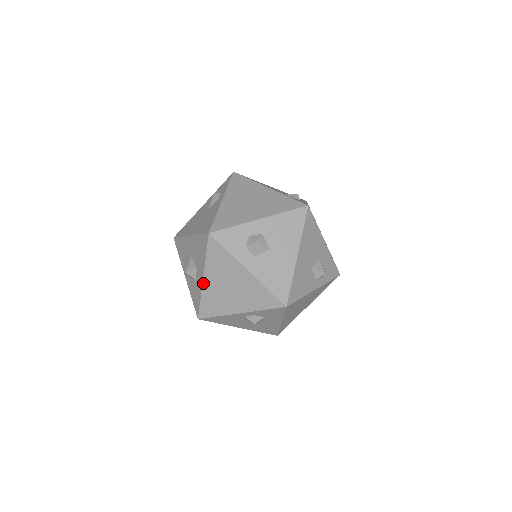
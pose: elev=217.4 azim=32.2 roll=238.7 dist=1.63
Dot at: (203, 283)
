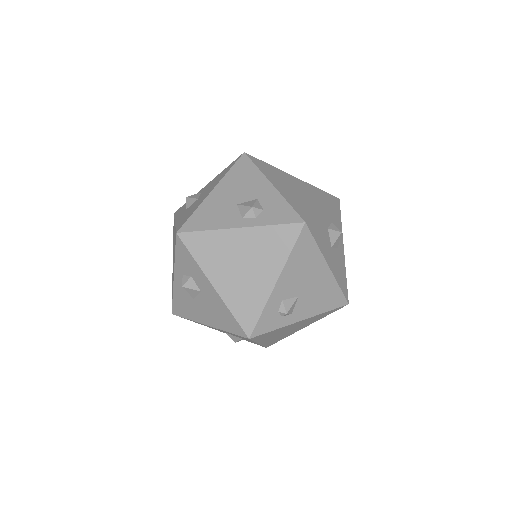
Dot at: occluded
